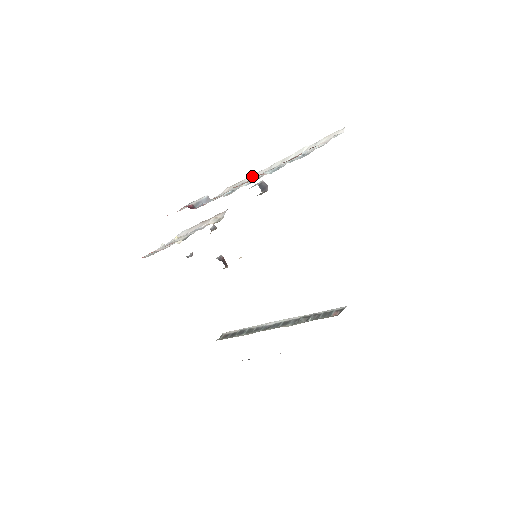
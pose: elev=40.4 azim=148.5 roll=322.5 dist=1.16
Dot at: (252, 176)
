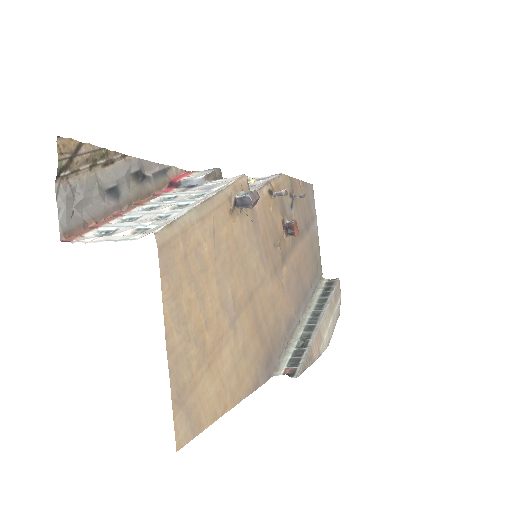
Dot at: (220, 187)
